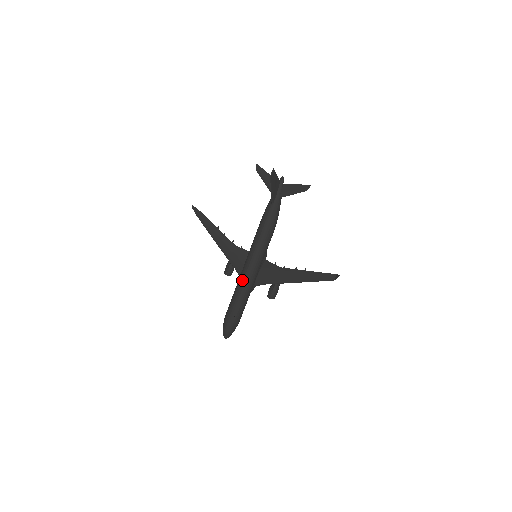
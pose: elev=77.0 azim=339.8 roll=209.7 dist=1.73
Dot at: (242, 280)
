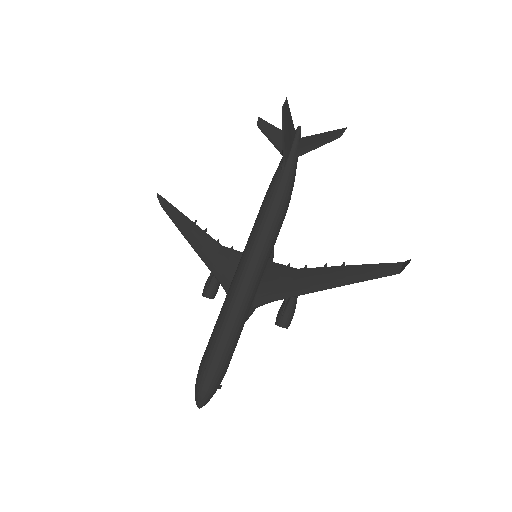
Dot at: (232, 294)
